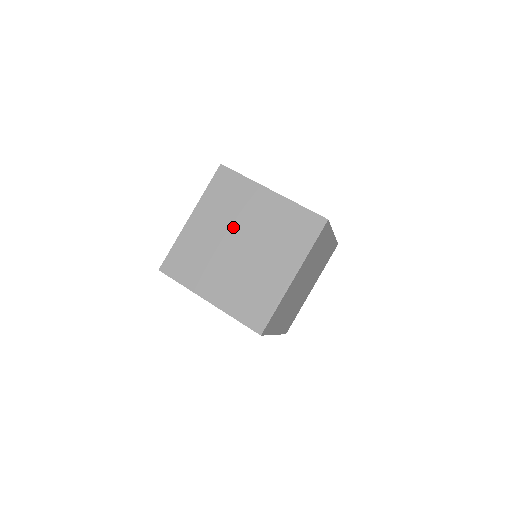
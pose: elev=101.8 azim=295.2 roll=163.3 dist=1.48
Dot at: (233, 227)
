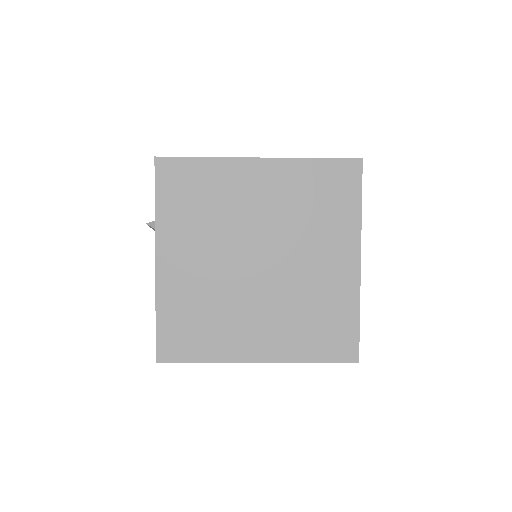
Dot at: (232, 241)
